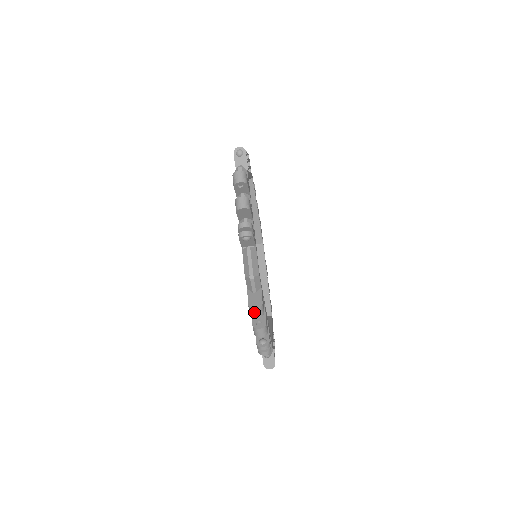
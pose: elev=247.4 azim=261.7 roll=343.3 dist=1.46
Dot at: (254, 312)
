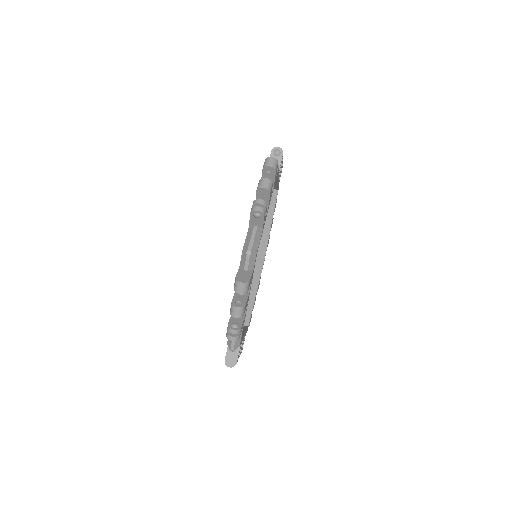
Dot at: (269, 160)
